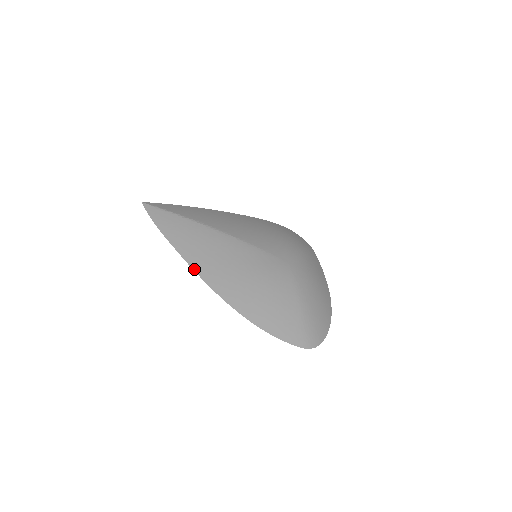
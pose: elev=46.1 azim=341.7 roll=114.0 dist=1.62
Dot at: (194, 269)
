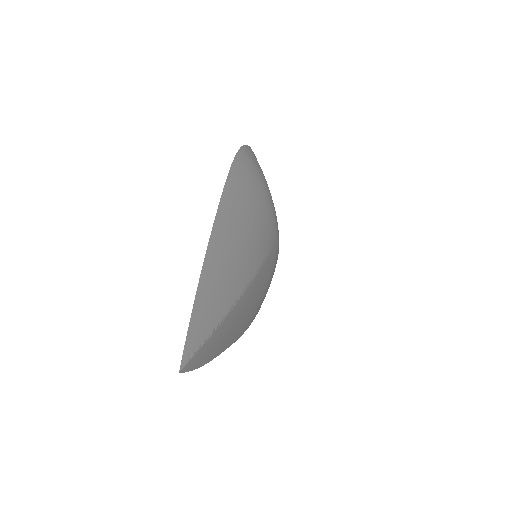
Dot at: occluded
